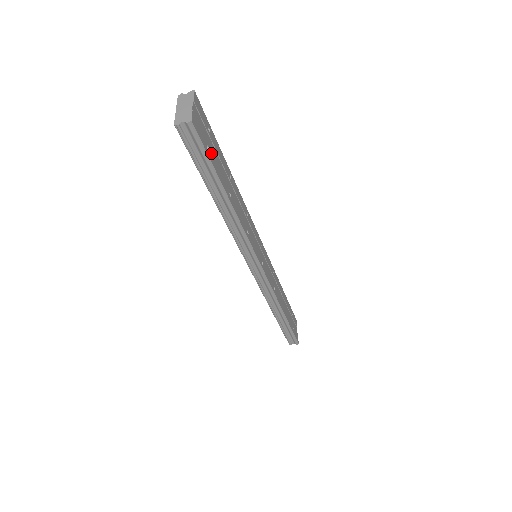
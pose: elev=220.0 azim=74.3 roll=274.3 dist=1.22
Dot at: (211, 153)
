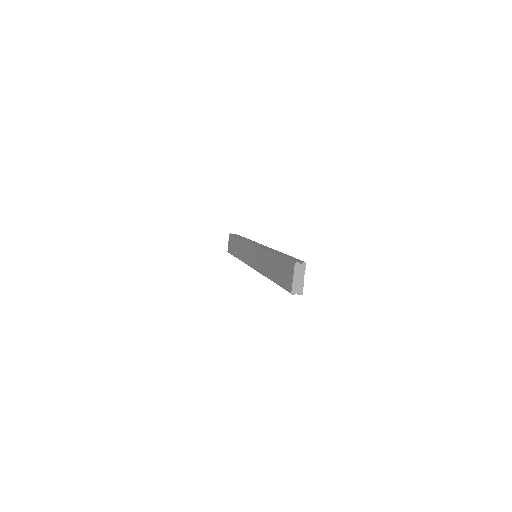
Dot at: occluded
